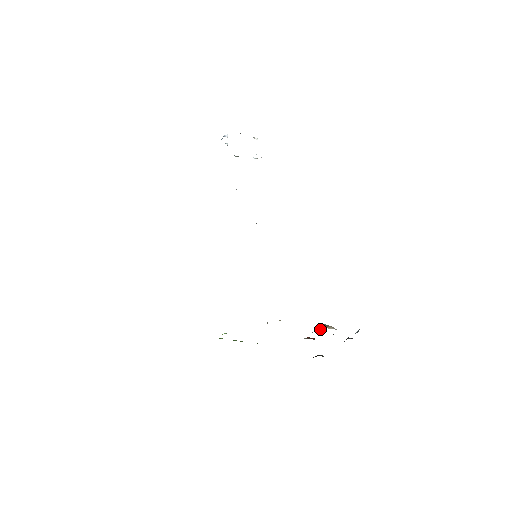
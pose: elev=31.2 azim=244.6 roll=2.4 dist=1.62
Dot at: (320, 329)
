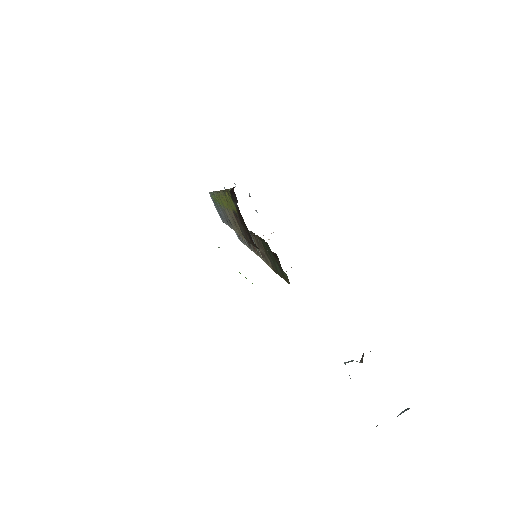
Dot at: (360, 361)
